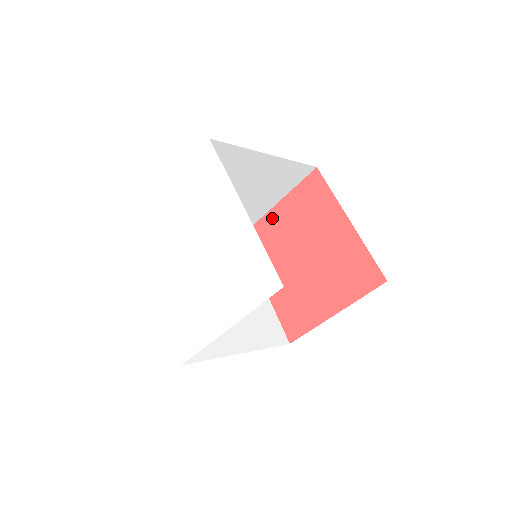
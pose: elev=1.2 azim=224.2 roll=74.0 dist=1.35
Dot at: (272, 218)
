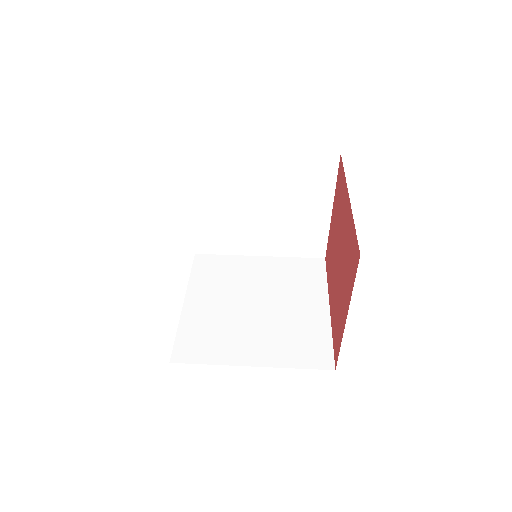
Dot at: (331, 227)
